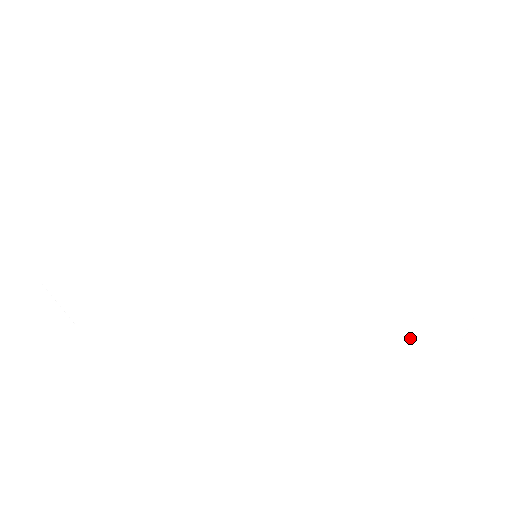
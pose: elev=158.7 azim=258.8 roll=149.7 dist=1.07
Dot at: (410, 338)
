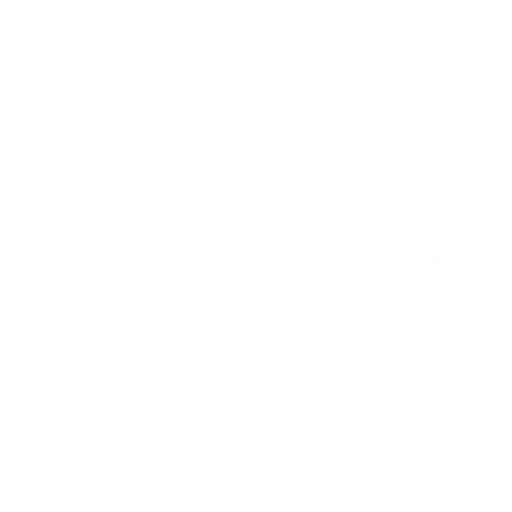
Dot at: (398, 257)
